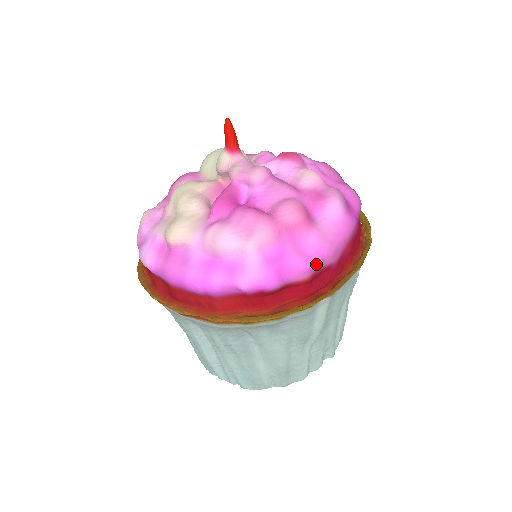
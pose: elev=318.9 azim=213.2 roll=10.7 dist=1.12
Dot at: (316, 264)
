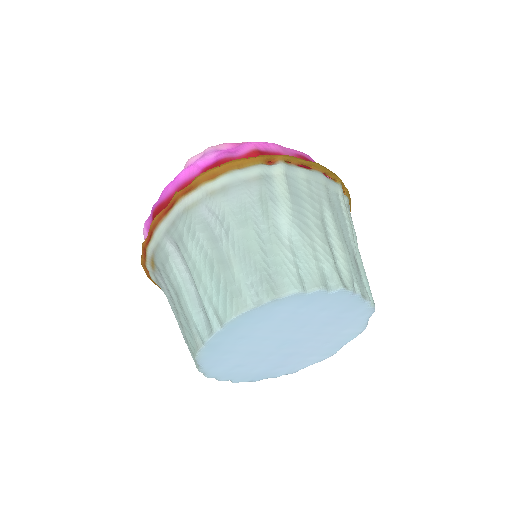
Dot at: (260, 143)
